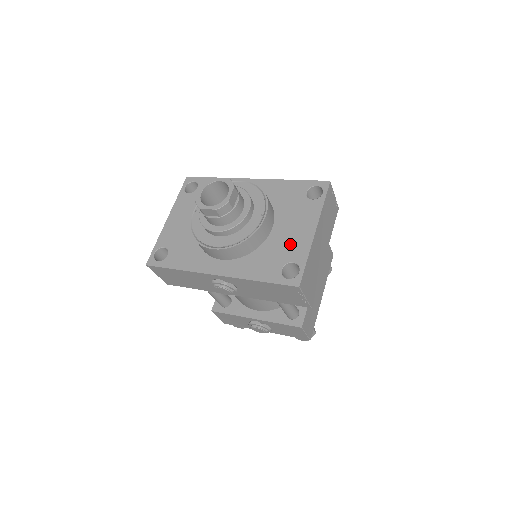
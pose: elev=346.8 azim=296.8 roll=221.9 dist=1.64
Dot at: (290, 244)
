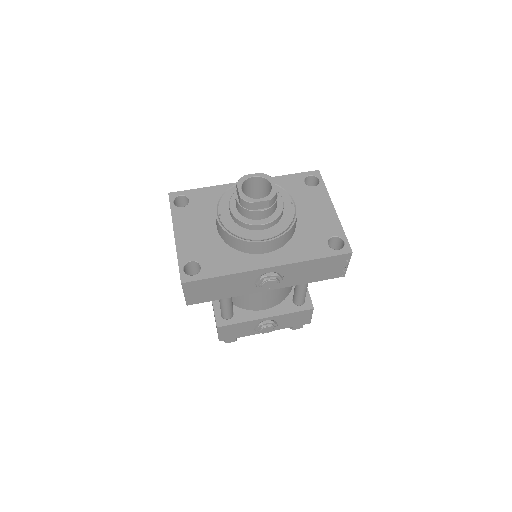
Dot at: (321, 223)
